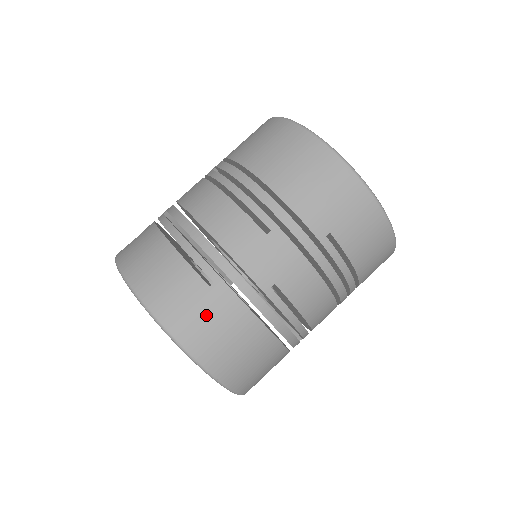
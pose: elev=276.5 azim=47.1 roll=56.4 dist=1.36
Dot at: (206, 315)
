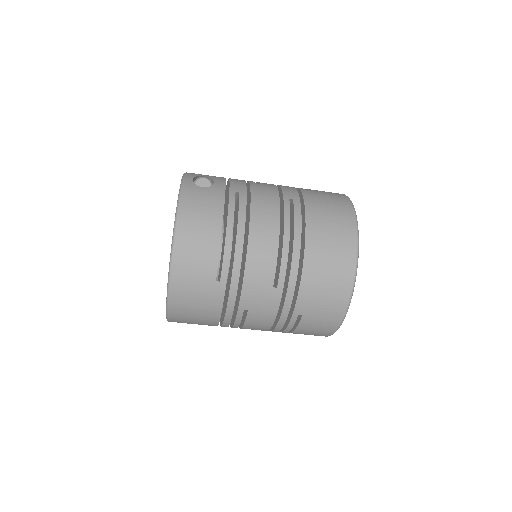
Dot at: (198, 291)
